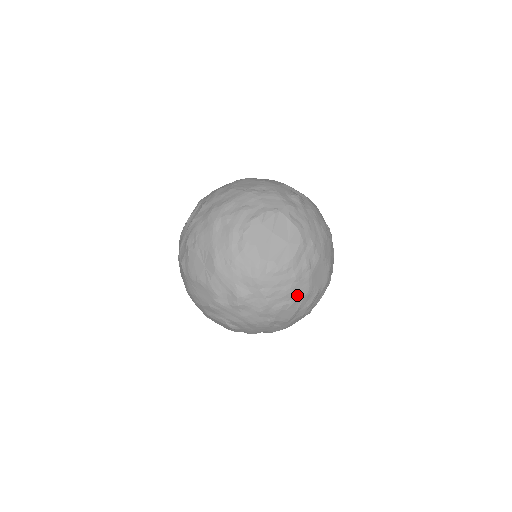
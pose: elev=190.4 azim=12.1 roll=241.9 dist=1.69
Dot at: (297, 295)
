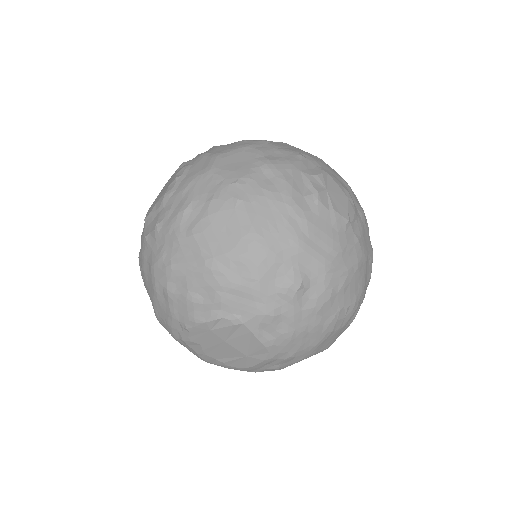
Dot at: occluded
